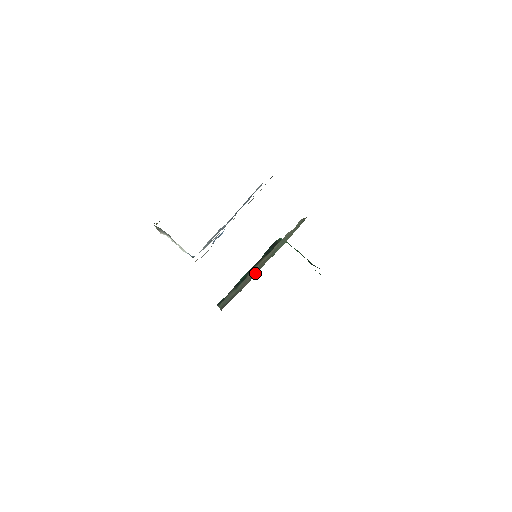
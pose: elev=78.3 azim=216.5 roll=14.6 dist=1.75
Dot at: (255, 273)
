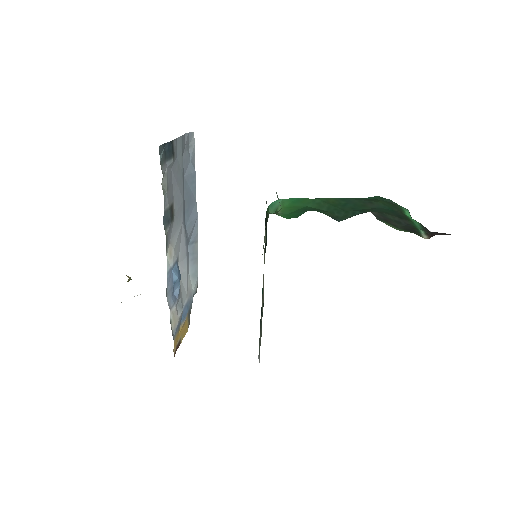
Dot at: occluded
